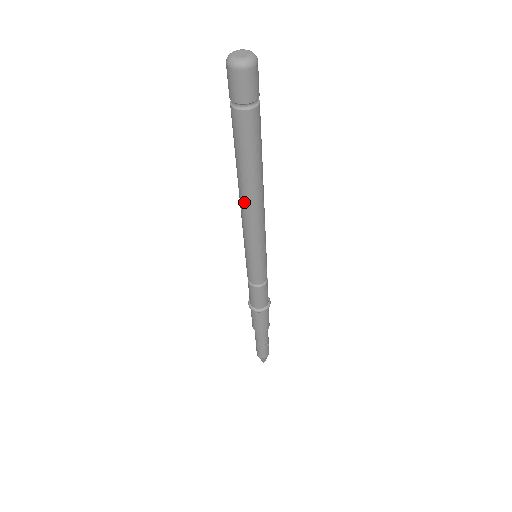
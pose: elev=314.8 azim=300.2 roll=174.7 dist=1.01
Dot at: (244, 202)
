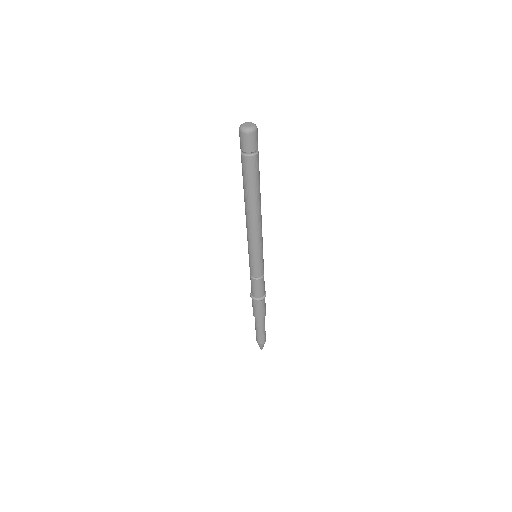
Dot at: (252, 216)
